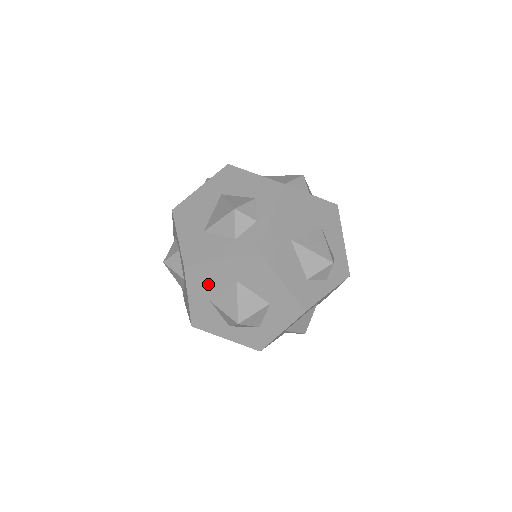
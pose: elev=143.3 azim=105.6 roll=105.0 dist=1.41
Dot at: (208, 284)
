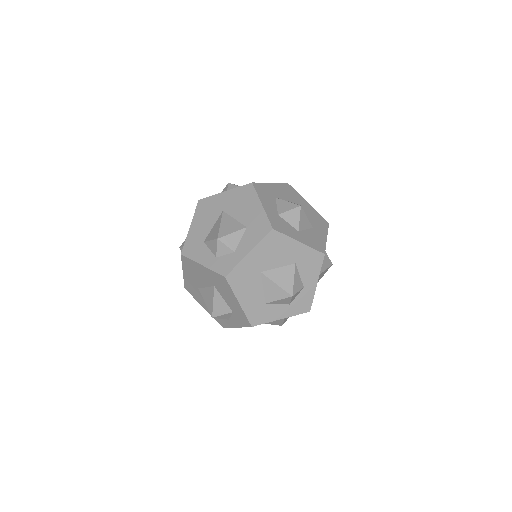
Dot at: occluded
